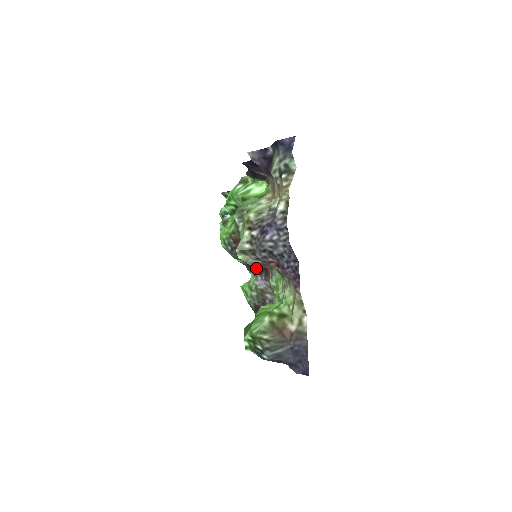
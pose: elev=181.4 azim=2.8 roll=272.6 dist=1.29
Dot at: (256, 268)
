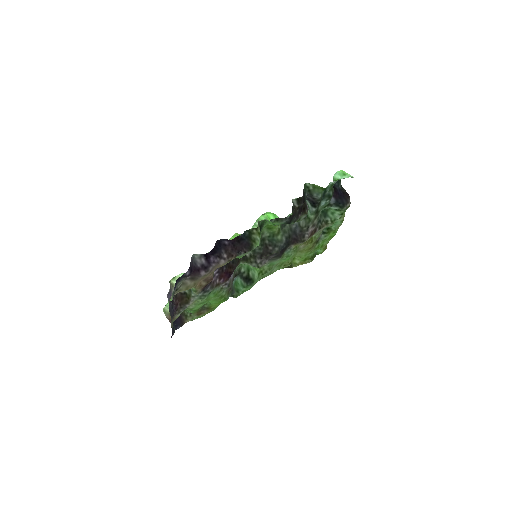
Dot at: (235, 268)
